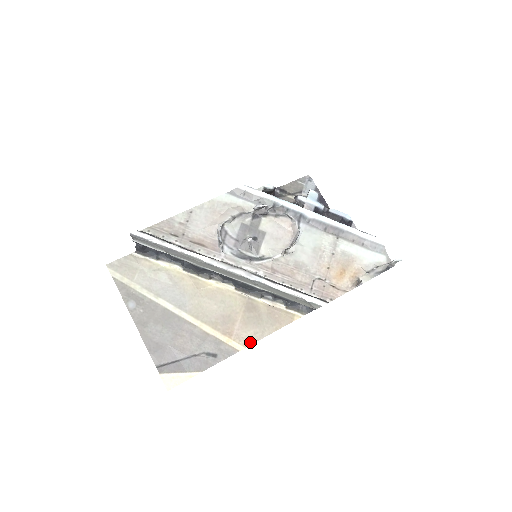
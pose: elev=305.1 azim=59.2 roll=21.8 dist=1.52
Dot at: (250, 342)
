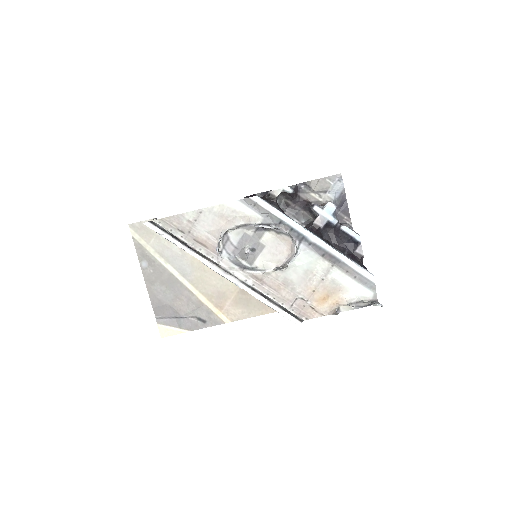
Dot at: (236, 318)
